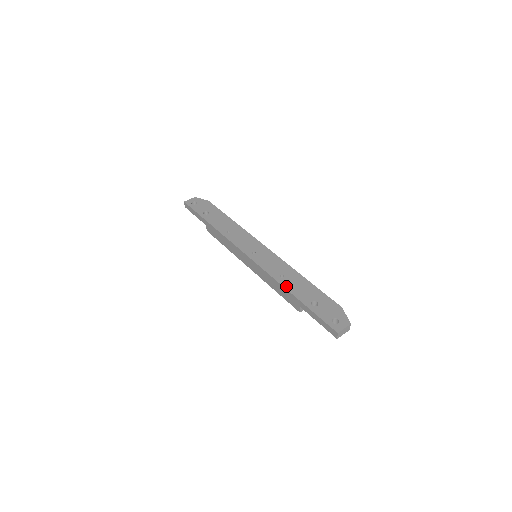
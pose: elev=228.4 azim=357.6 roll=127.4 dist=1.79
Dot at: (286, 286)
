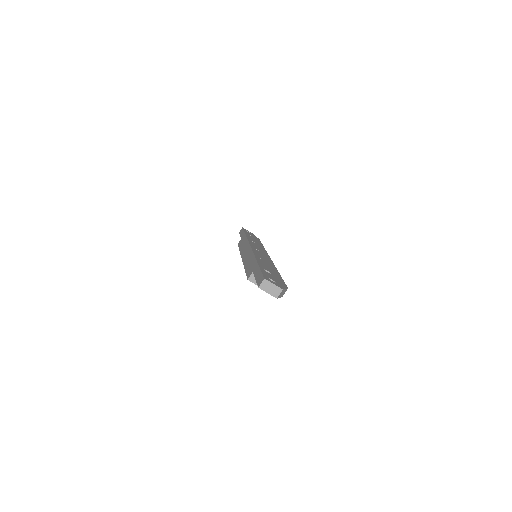
Dot at: (258, 259)
